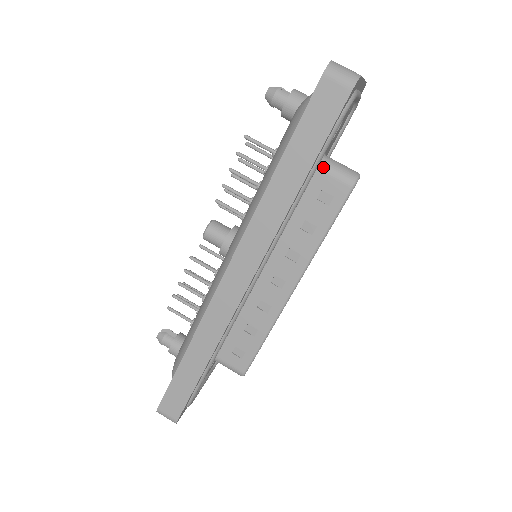
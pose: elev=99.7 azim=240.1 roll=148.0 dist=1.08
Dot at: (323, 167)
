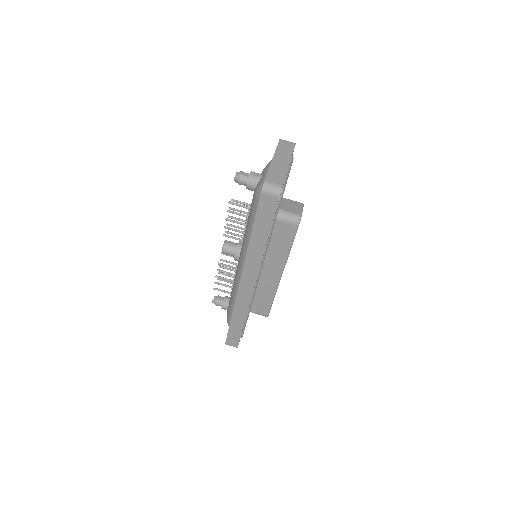
Dot at: (278, 218)
